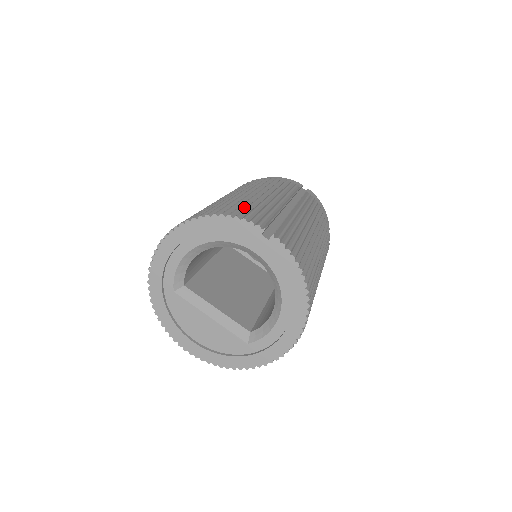
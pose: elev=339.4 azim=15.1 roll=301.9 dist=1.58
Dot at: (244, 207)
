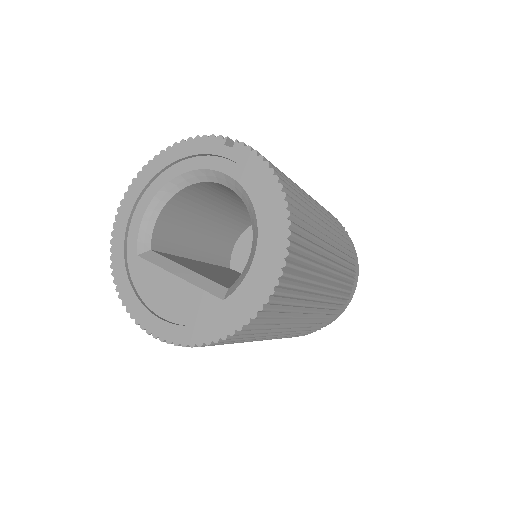
Dot at: occluded
